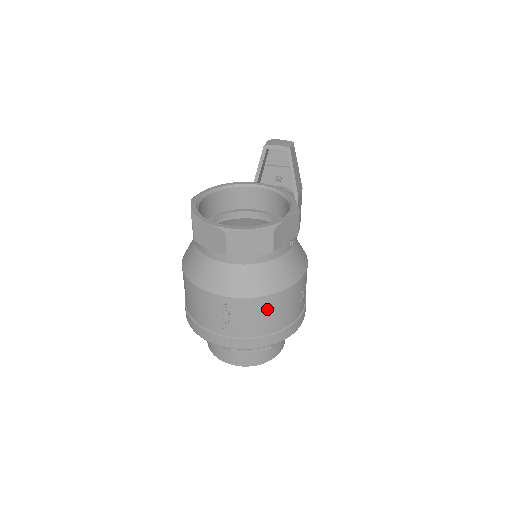
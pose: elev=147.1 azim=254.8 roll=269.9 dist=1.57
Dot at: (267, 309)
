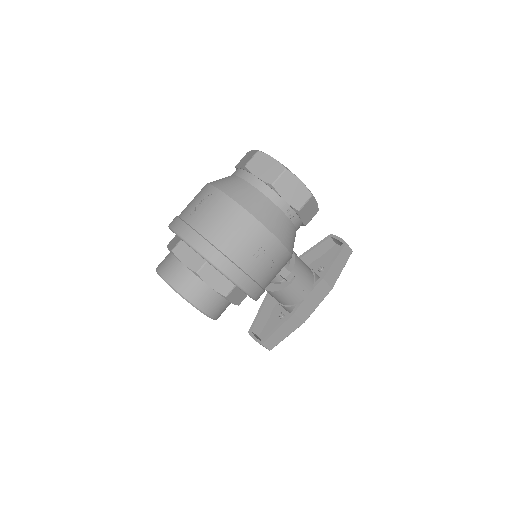
Dot at: (229, 217)
